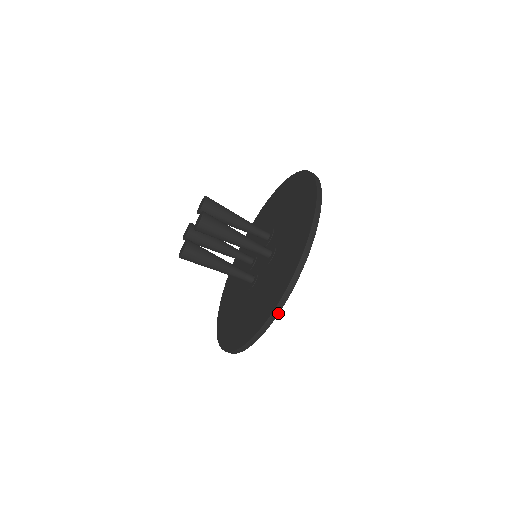
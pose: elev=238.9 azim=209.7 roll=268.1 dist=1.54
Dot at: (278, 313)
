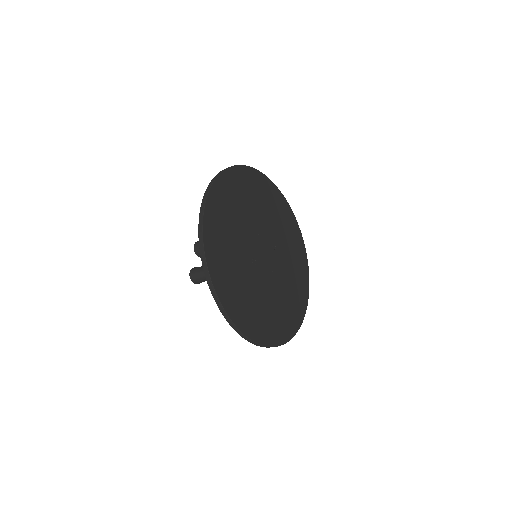
Dot at: (206, 199)
